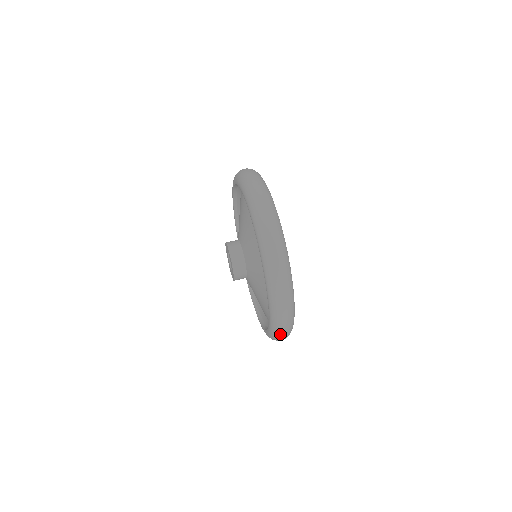
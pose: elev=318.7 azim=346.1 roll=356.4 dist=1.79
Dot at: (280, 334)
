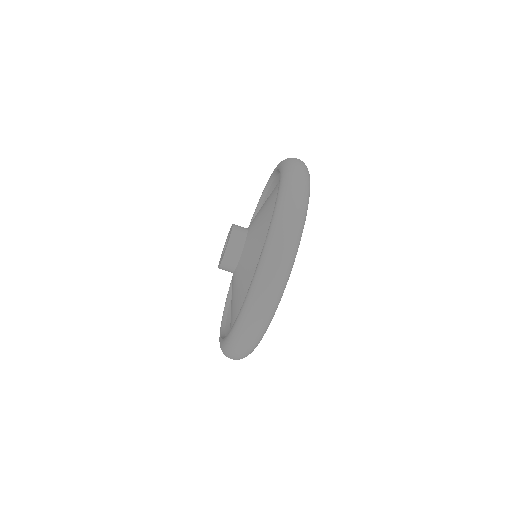
Dot at: (244, 335)
